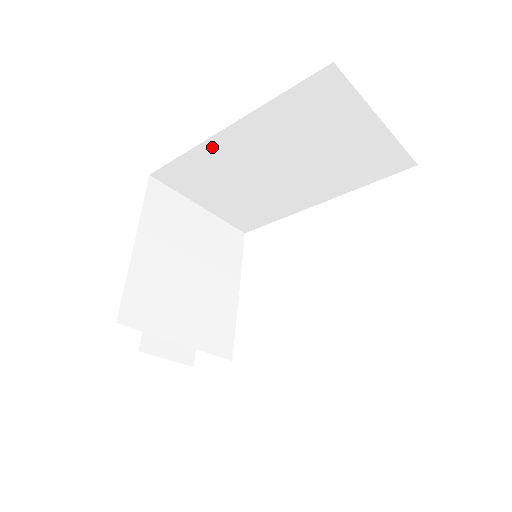
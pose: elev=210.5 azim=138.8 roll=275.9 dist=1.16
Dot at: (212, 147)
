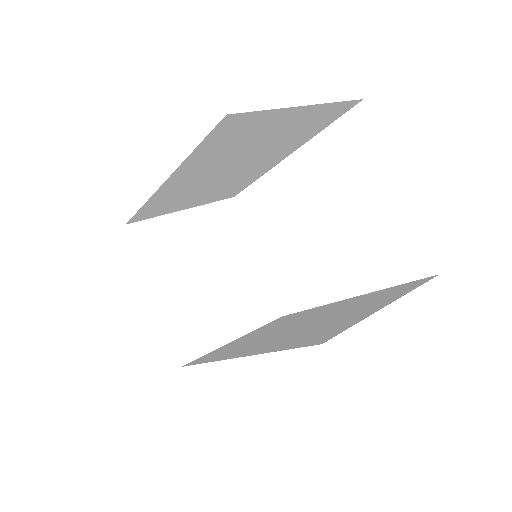
Dot at: (162, 192)
